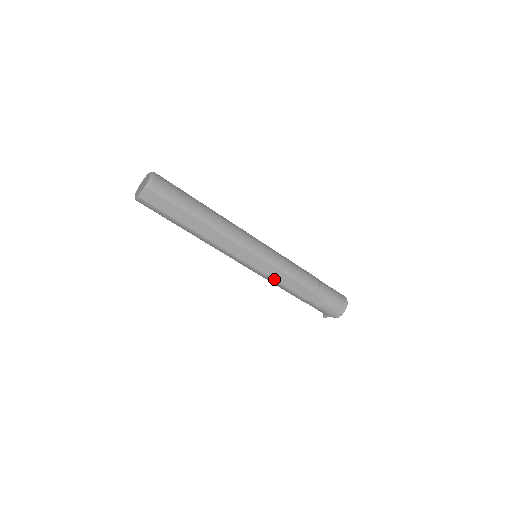
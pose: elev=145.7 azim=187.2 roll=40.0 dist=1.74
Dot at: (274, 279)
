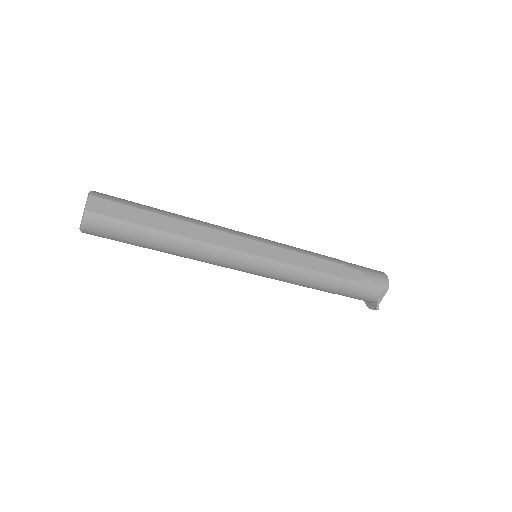
Dot at: (293, 264)
